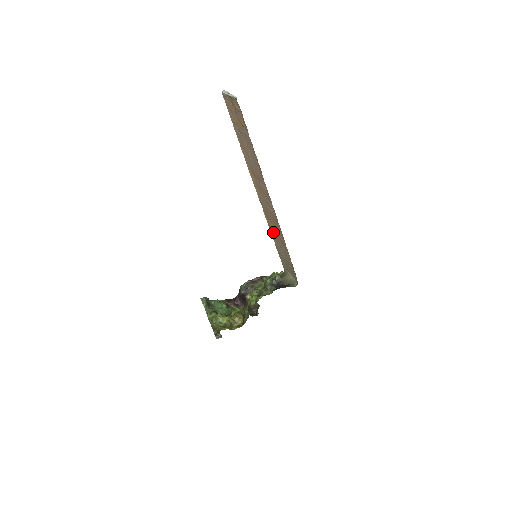
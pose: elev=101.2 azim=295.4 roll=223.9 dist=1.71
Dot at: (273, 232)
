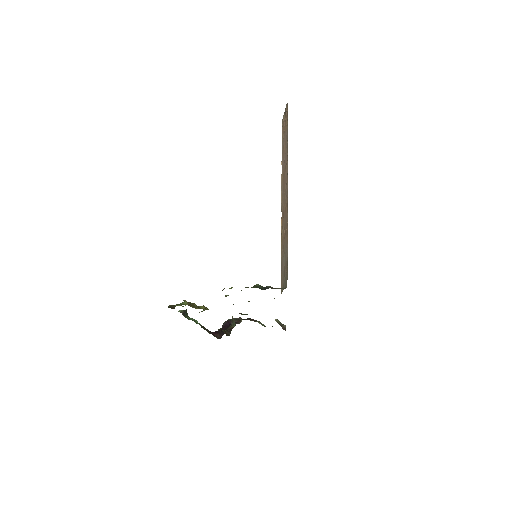
Dot at: (283, 239)
